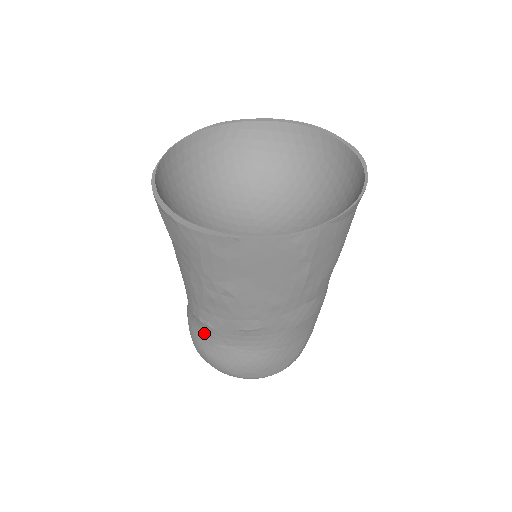
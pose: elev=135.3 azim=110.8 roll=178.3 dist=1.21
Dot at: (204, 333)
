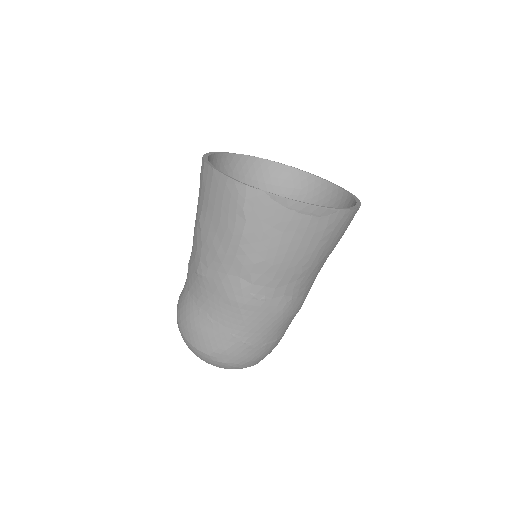
Dot at: occluded
